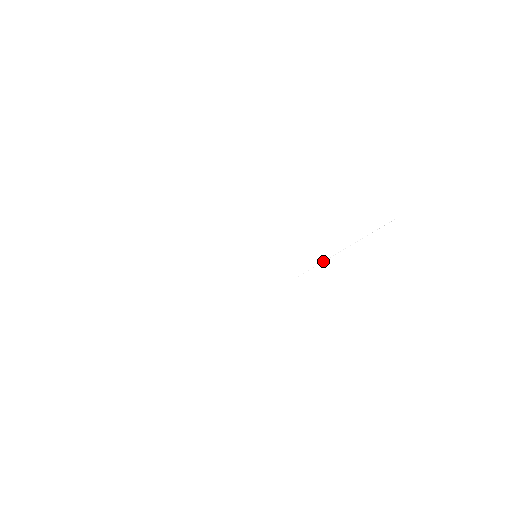
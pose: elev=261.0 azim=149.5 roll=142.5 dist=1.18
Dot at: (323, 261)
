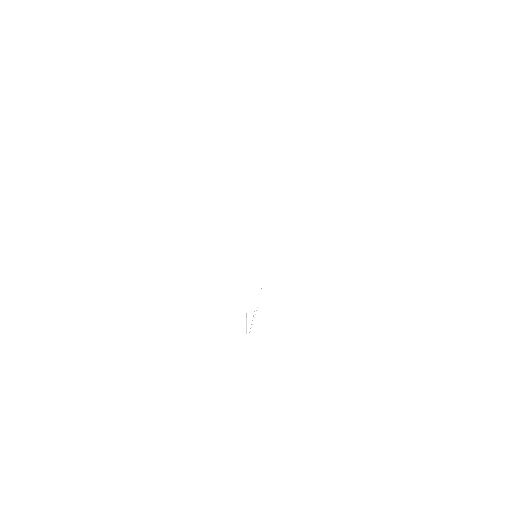
Dot at: occluded
